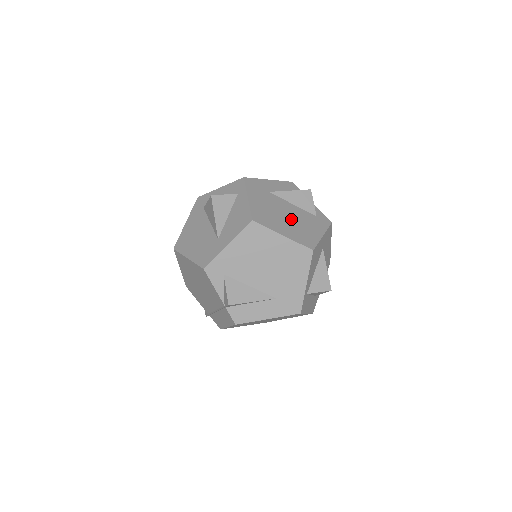
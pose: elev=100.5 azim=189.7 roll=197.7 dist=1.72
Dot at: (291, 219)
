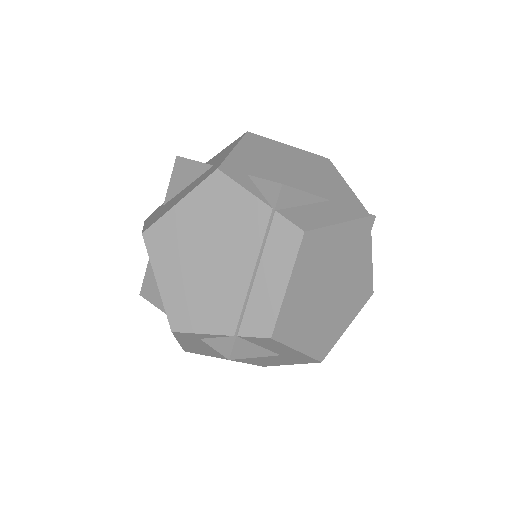
Dot at: occluded
